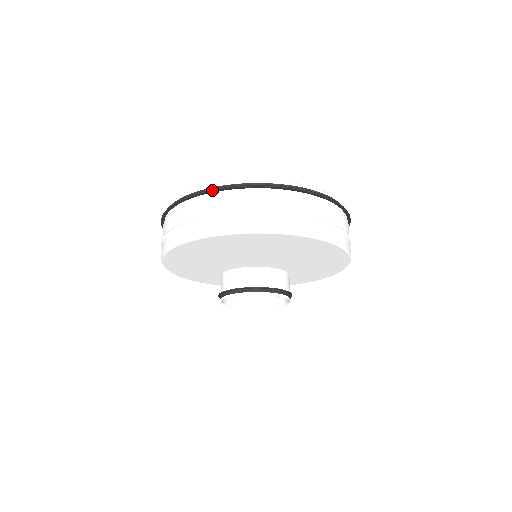
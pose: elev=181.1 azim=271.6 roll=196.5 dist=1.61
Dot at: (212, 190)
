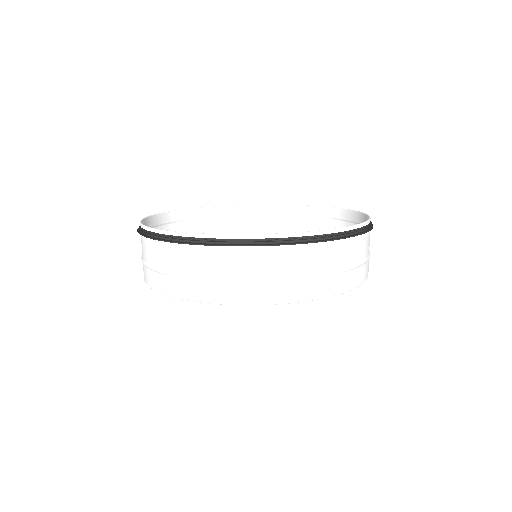
Dot at: (192, 244)
